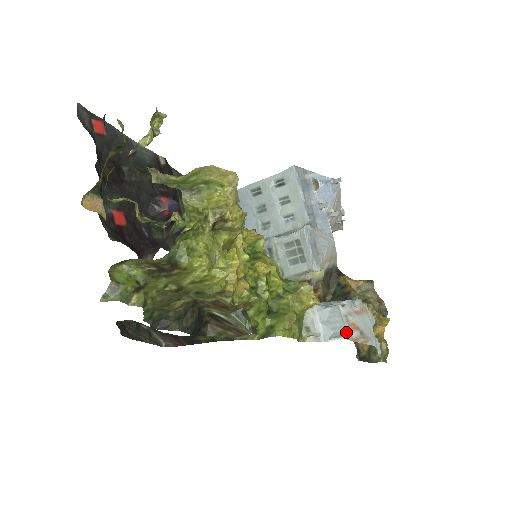
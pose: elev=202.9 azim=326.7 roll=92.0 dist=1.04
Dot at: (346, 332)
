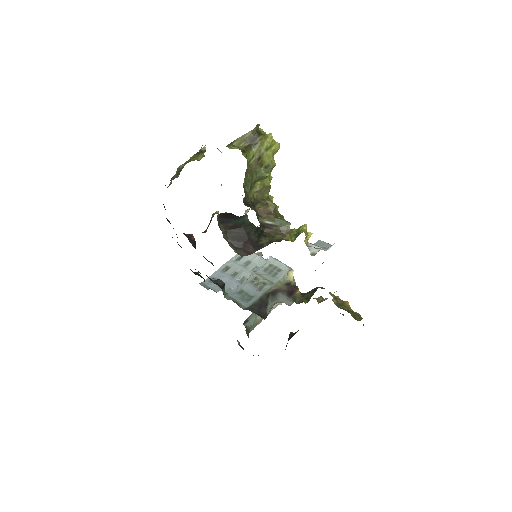
Dot at: occluded
